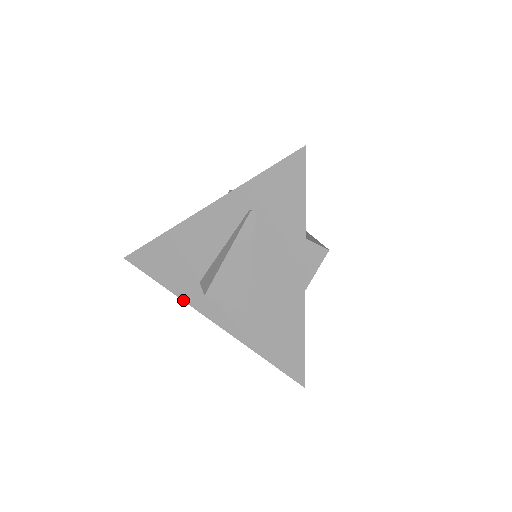
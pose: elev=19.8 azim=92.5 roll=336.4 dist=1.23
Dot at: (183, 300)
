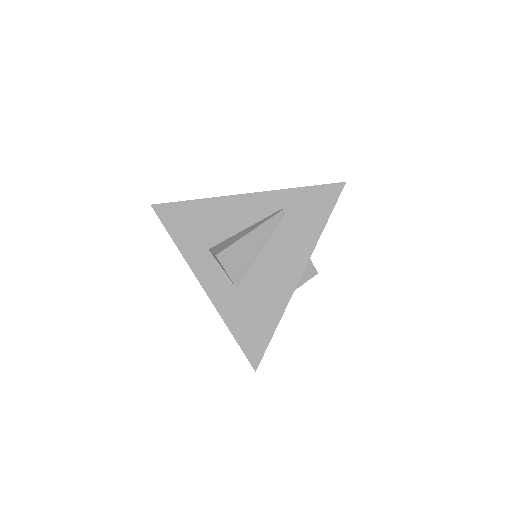
Dot at: (185, 259)
